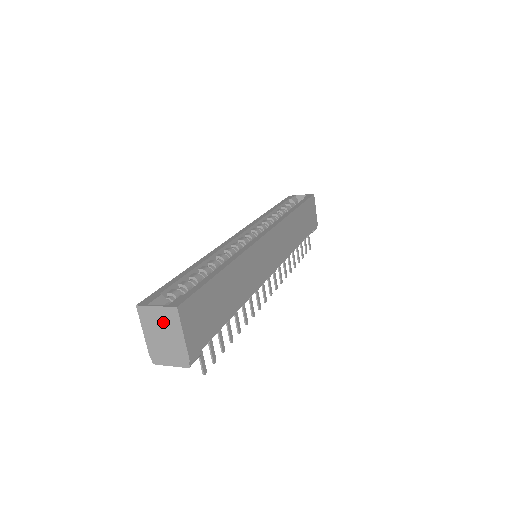
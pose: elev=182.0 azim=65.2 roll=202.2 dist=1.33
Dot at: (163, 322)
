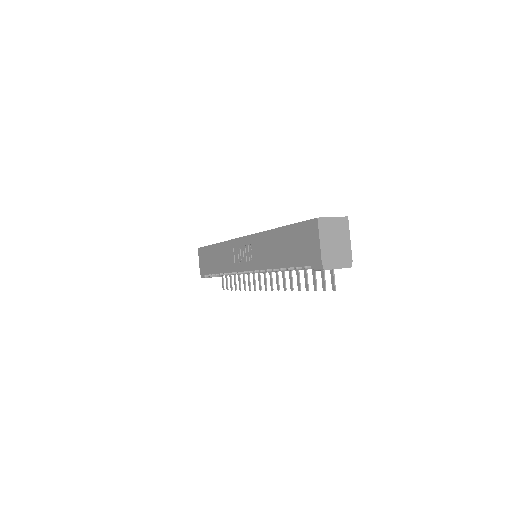
Dot at: (337, 230)
